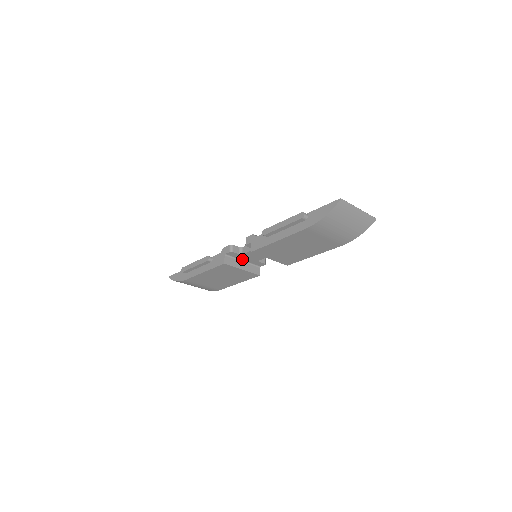
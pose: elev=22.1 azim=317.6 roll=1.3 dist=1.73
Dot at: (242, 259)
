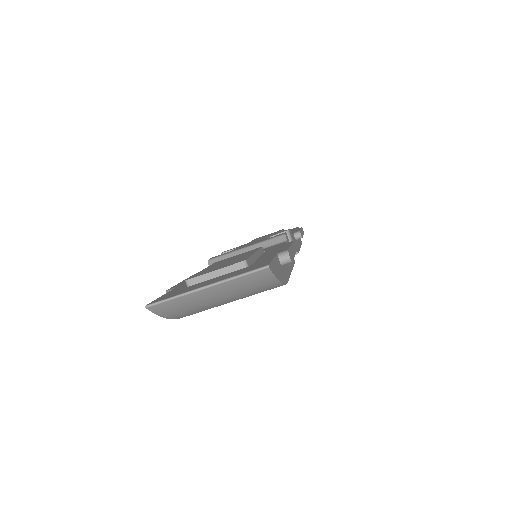
Dot at: occluded
